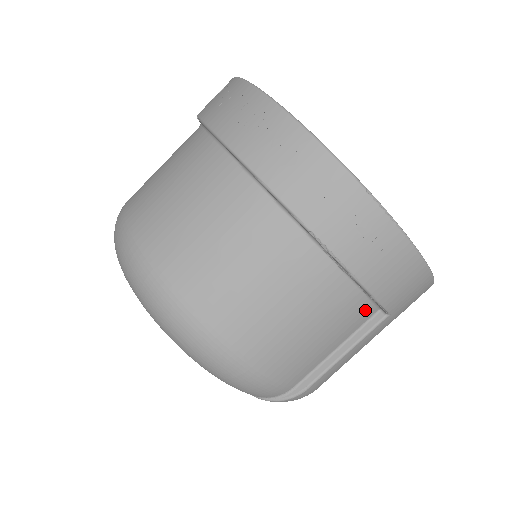
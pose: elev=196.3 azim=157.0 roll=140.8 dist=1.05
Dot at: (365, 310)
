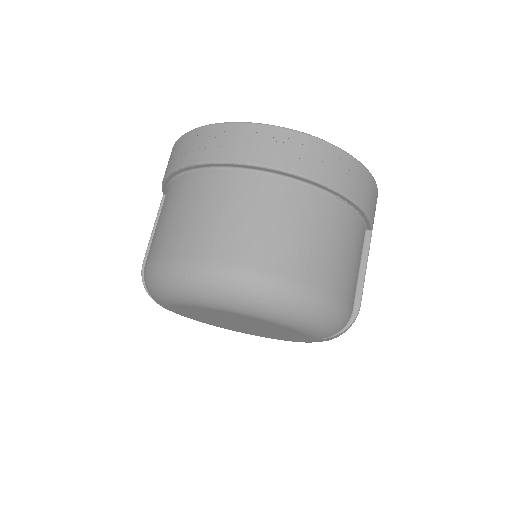
Dot at: (363, 232)
